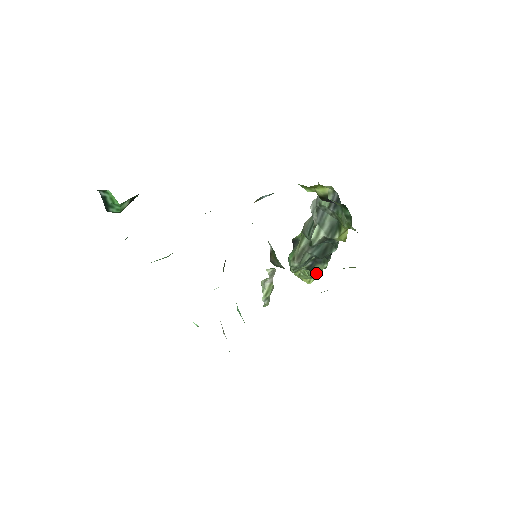
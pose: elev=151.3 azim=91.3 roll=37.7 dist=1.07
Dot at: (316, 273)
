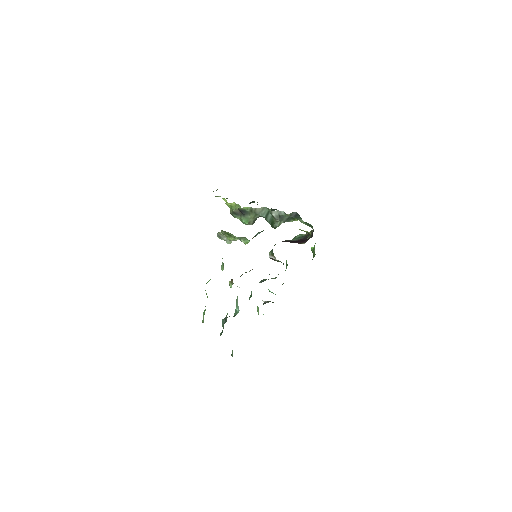
Dot at: occluded
